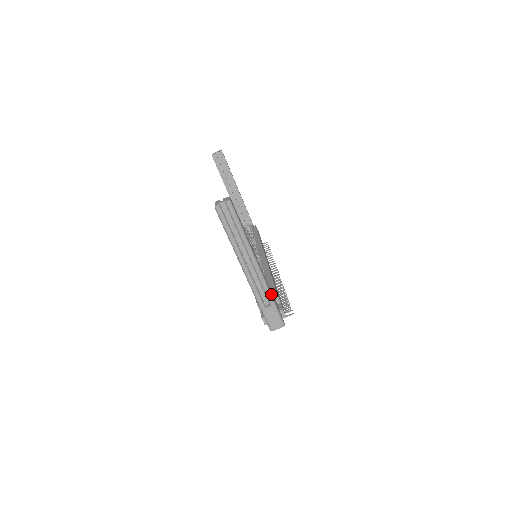
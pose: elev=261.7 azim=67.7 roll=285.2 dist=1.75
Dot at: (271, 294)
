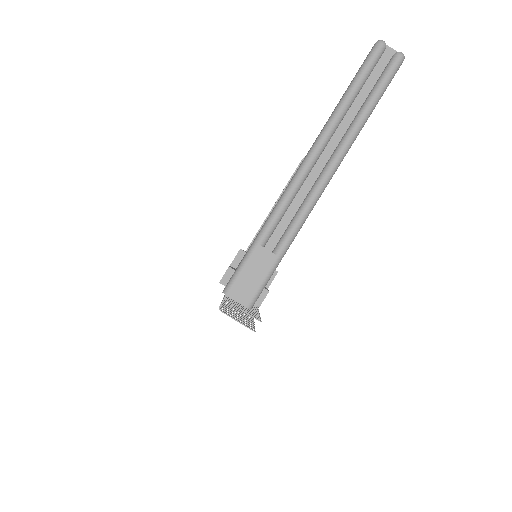
Dot at: (293, 240)
